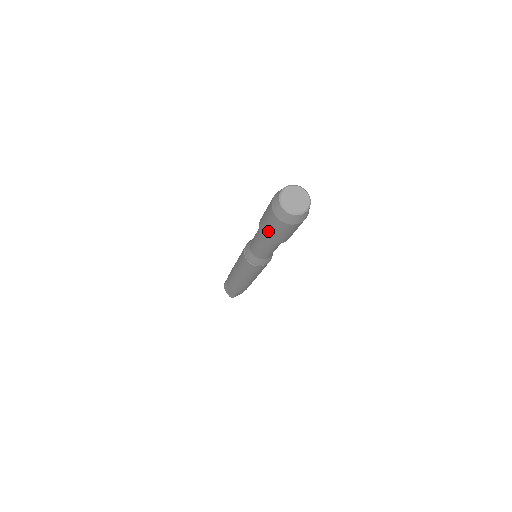
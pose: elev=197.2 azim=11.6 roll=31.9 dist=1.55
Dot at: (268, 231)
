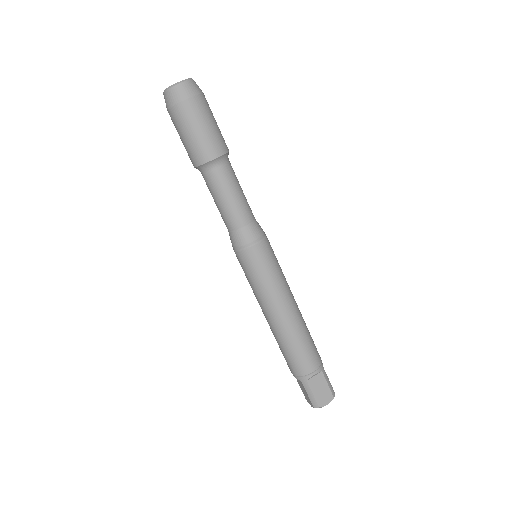
Dot at: (186, 147)
